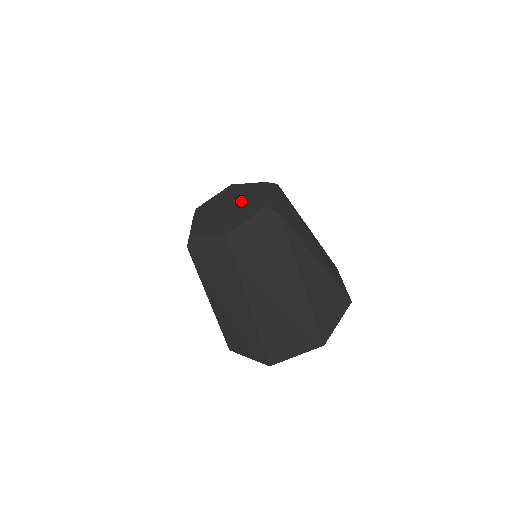
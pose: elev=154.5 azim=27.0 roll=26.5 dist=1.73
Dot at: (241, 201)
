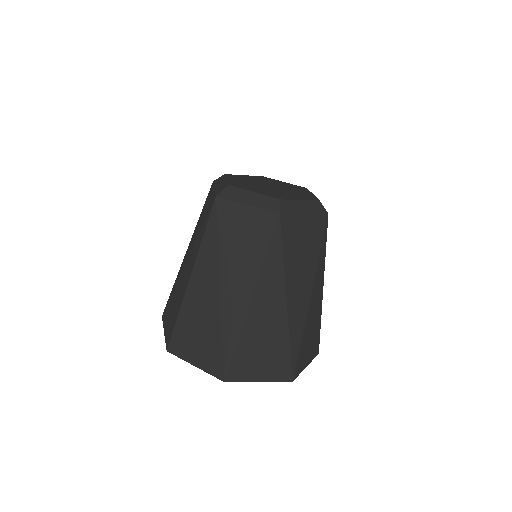
Dot at: (284, 188)
